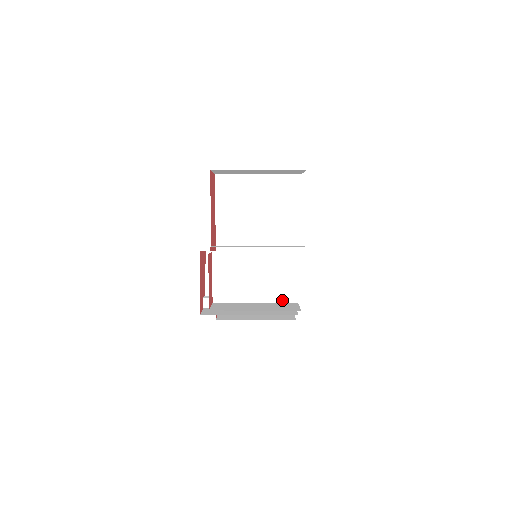
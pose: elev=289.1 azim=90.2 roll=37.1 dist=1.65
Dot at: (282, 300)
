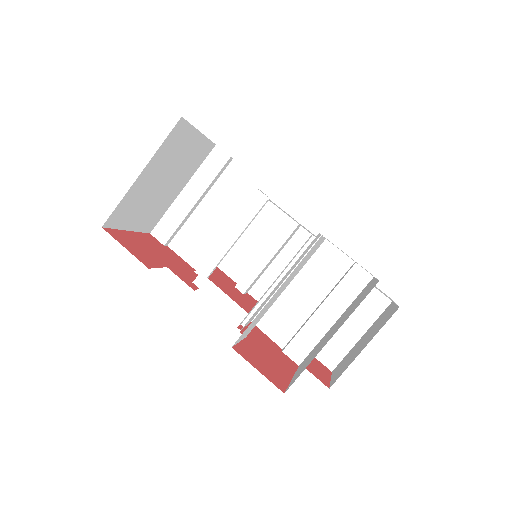
Dot at: occluded
